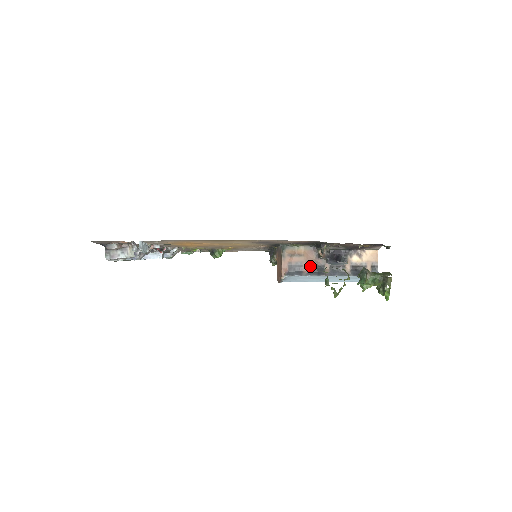
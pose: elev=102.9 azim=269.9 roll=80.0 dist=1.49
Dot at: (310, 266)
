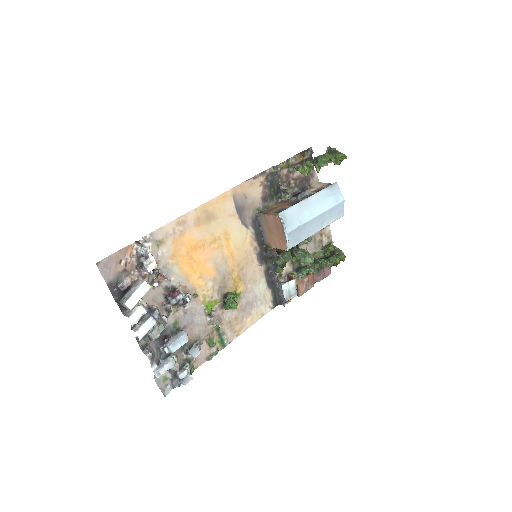
Dot at: (289, 205)
